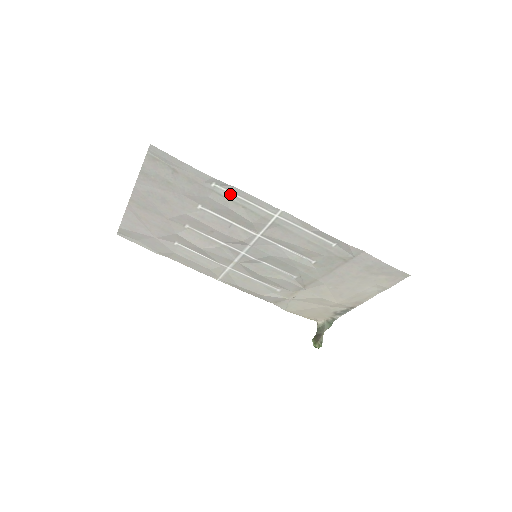
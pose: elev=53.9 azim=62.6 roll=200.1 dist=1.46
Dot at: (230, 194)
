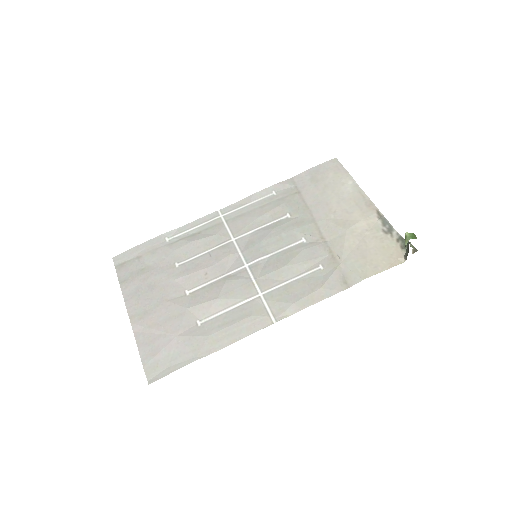
Dot at: (183, 235)
